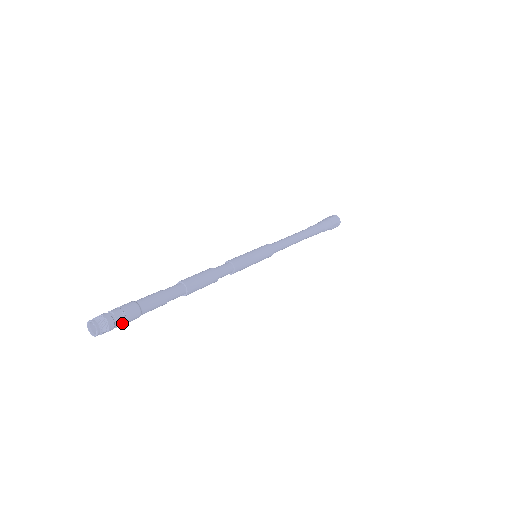
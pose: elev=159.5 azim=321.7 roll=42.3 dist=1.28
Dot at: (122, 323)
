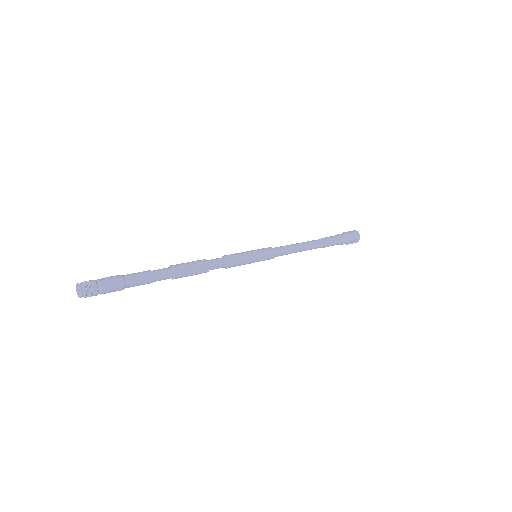
Dot at: (105, 285)
